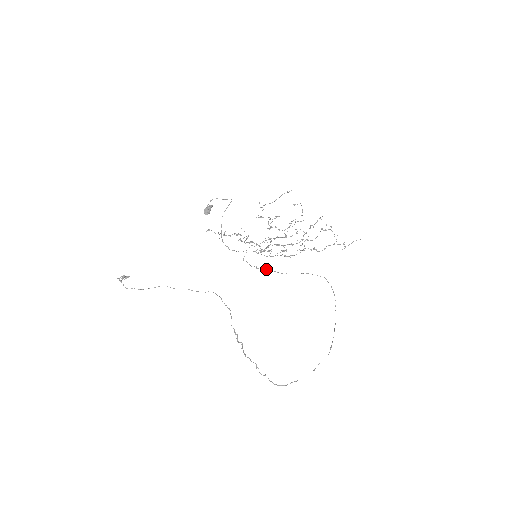
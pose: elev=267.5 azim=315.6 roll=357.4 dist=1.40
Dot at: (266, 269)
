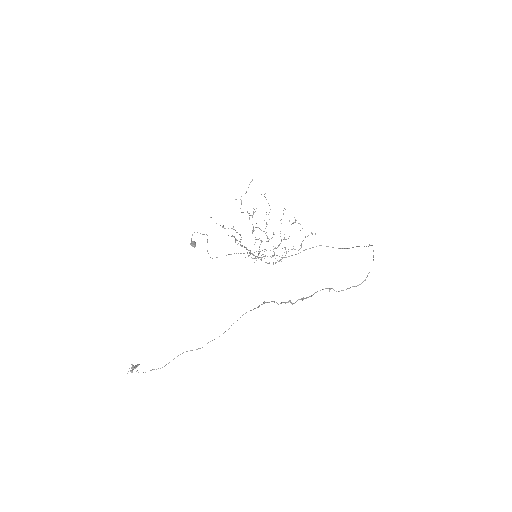
Dot at: (272, 255)
